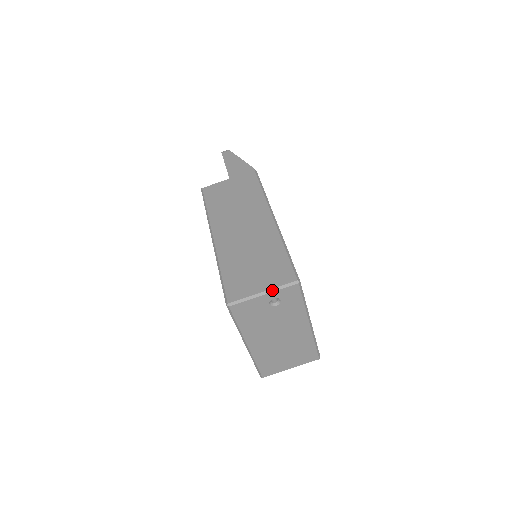
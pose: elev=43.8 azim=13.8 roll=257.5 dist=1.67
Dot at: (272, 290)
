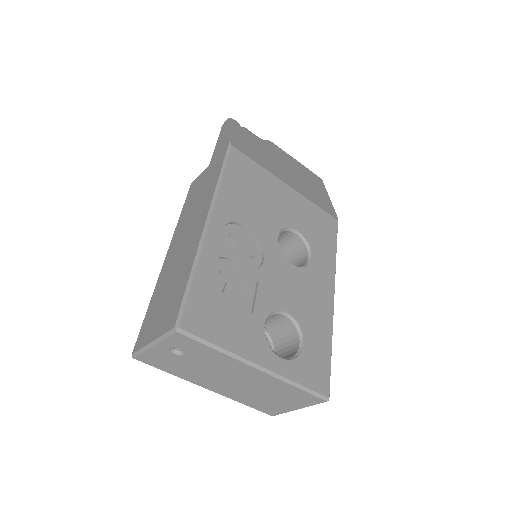
Dot at: (158, 340)
